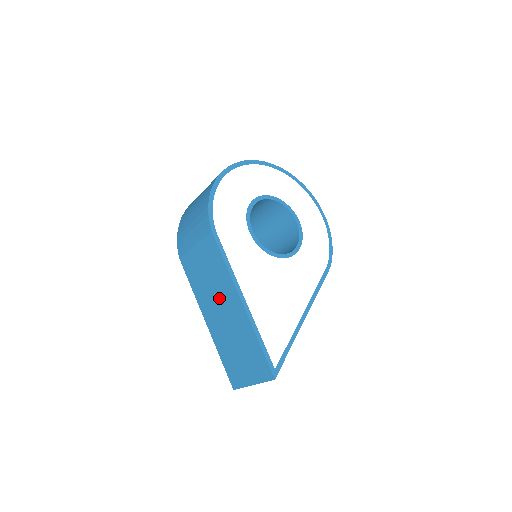
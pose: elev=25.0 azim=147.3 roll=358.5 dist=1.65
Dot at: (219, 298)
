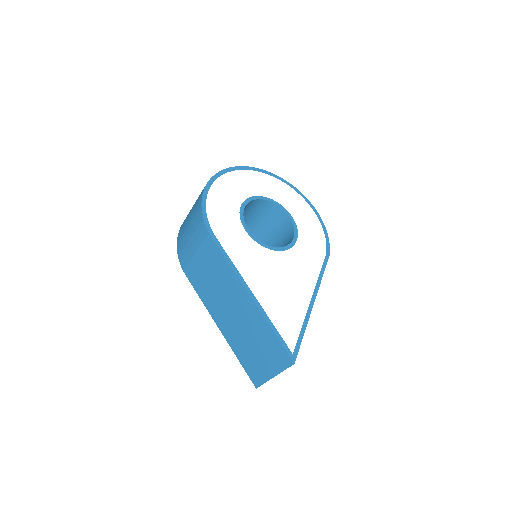
Dot at: (227, 298)
